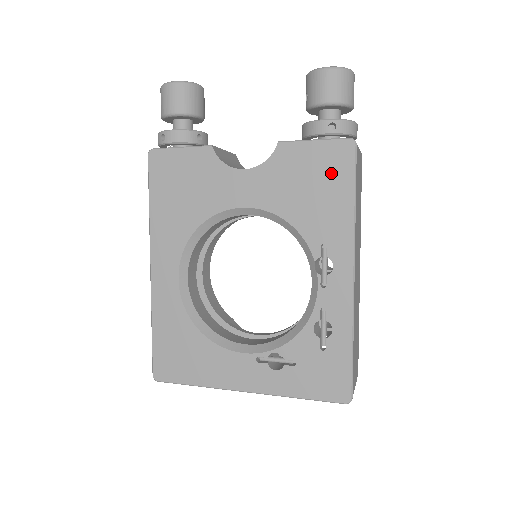
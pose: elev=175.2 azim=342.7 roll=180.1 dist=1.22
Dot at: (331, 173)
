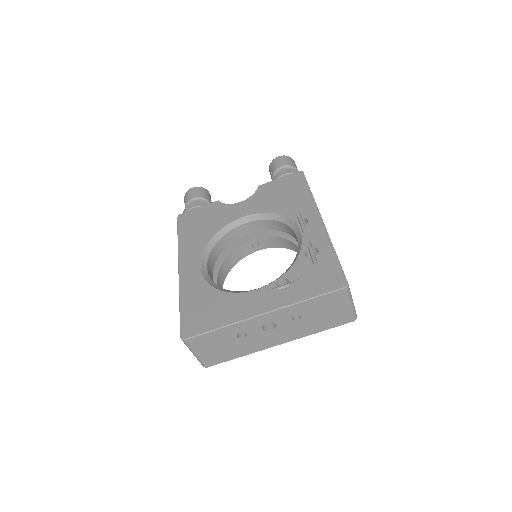
Dot at: (293, 186)
